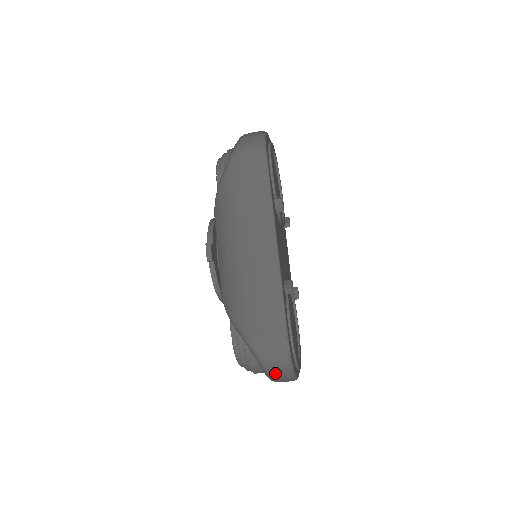
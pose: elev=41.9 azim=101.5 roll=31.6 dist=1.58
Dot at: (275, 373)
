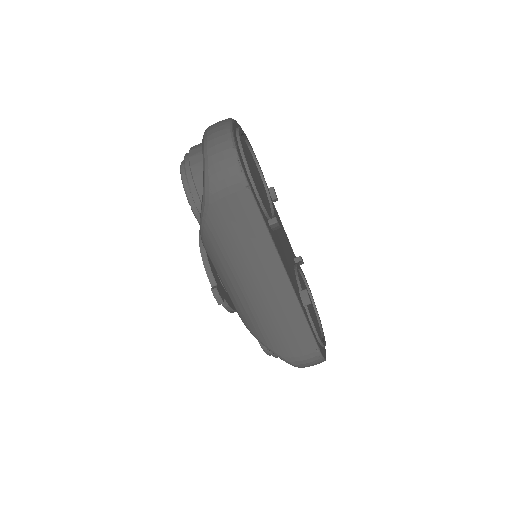
Dot at: occluded
